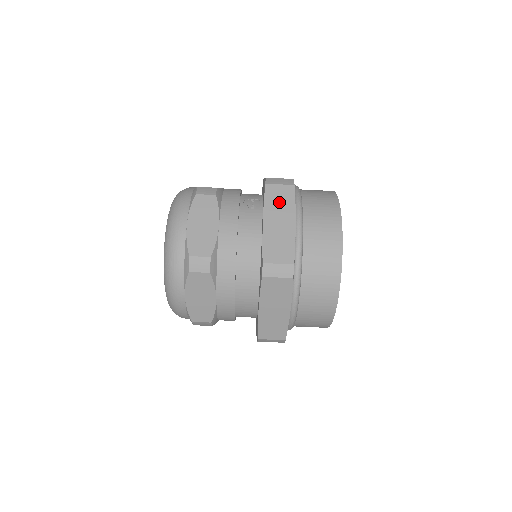
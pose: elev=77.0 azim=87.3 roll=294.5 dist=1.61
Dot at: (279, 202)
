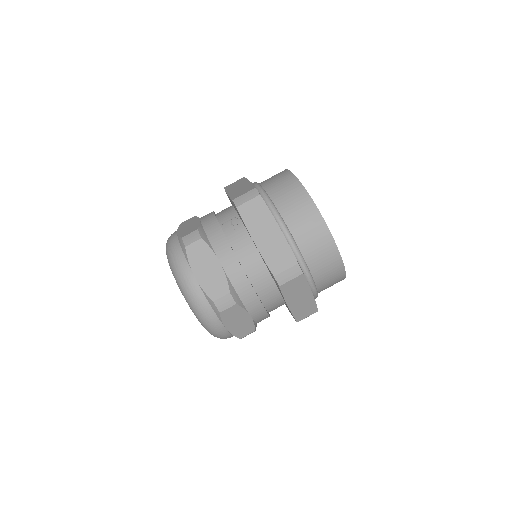
Dot at: (256, 217)
